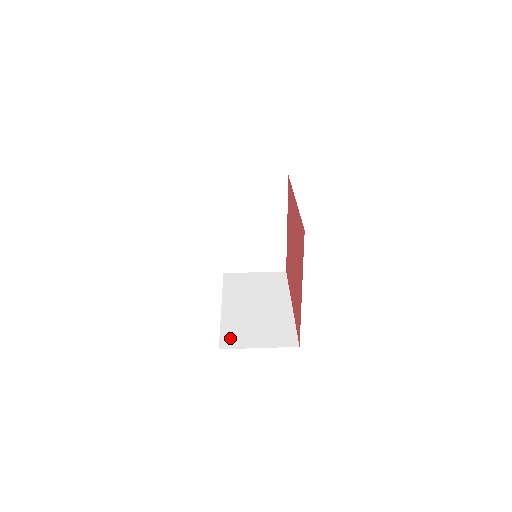
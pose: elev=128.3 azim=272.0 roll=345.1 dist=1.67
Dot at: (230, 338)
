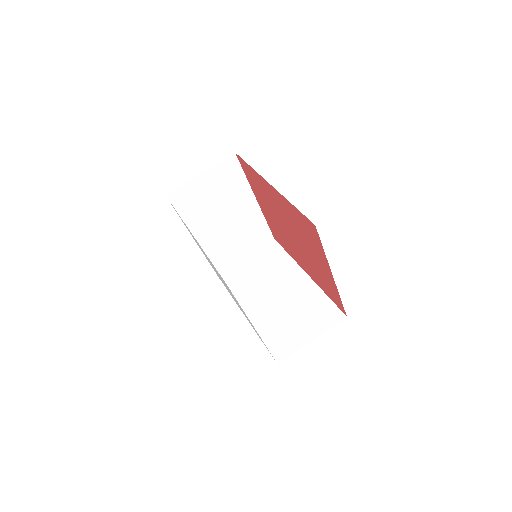
Dot at: (279, 346)
